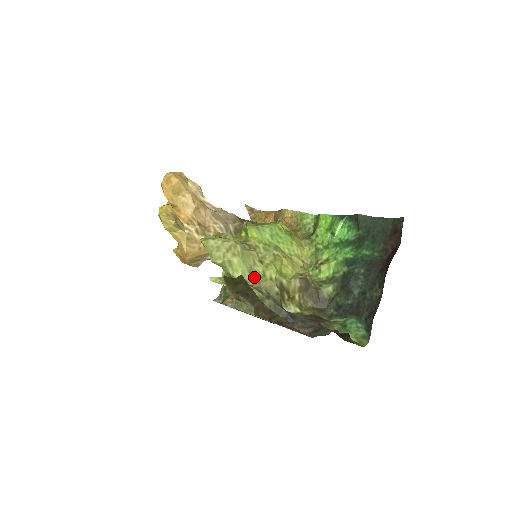
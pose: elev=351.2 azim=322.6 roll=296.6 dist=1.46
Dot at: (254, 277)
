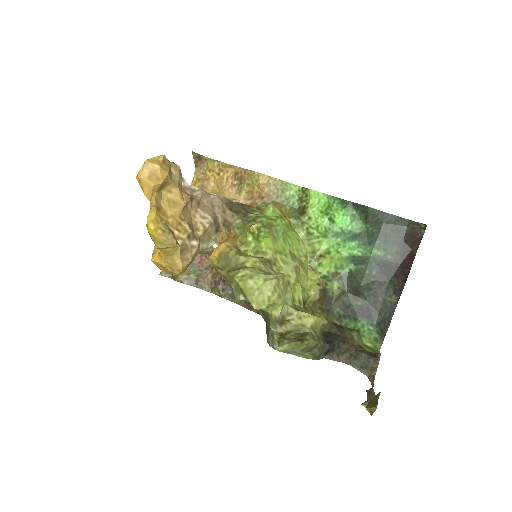
Dot at: (292, 310)
